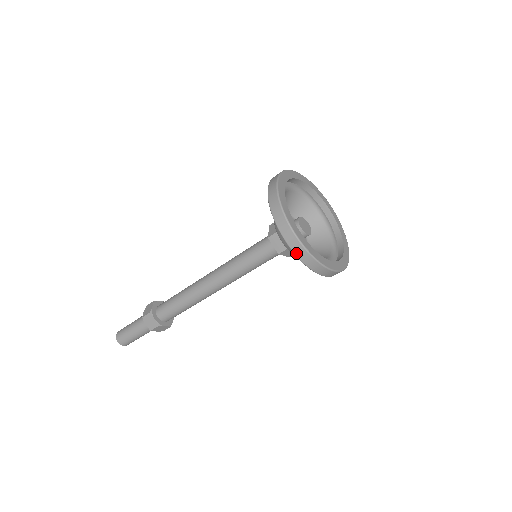
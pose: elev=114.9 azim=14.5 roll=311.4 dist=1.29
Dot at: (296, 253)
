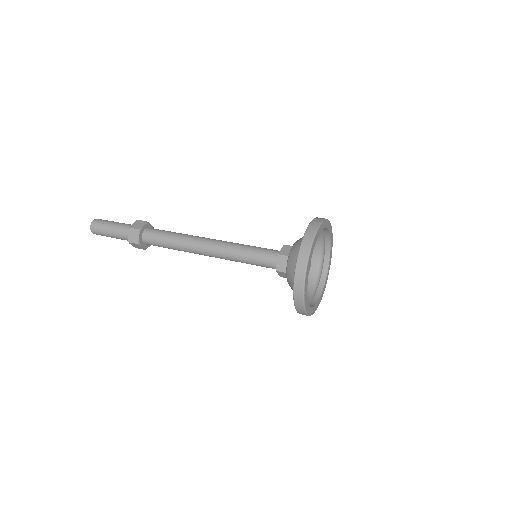
Dot at: (295, 287)
